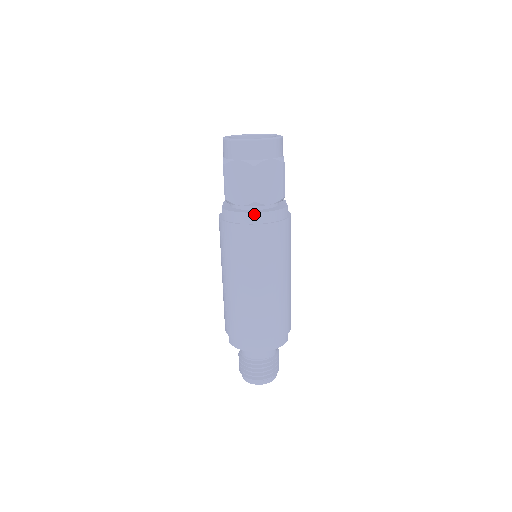
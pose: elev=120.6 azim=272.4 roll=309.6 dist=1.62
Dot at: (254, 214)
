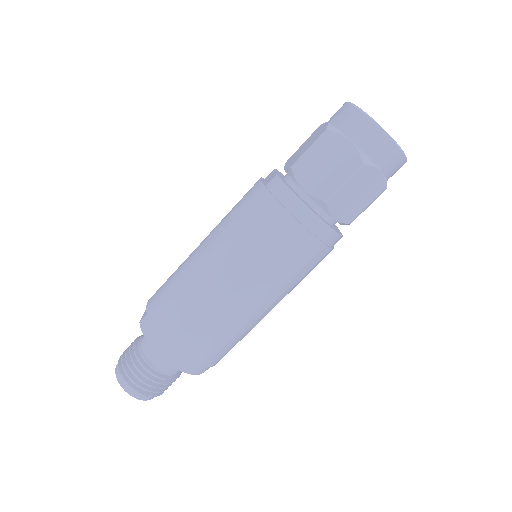
Dot at: (312, 213)
